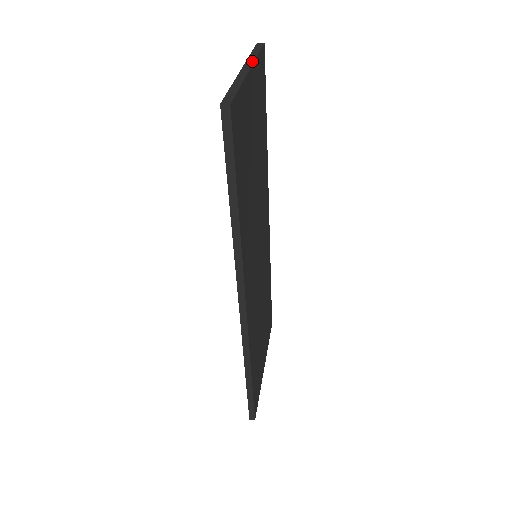
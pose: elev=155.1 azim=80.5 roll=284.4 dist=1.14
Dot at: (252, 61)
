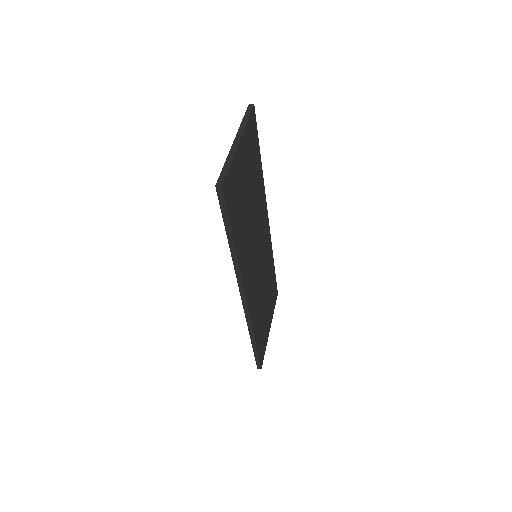
Dot at: (242, 132)
